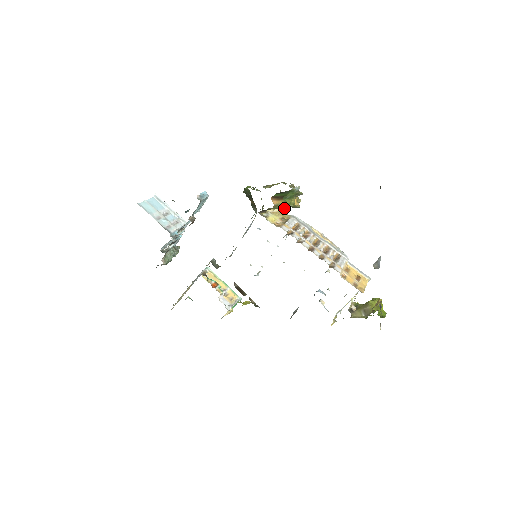
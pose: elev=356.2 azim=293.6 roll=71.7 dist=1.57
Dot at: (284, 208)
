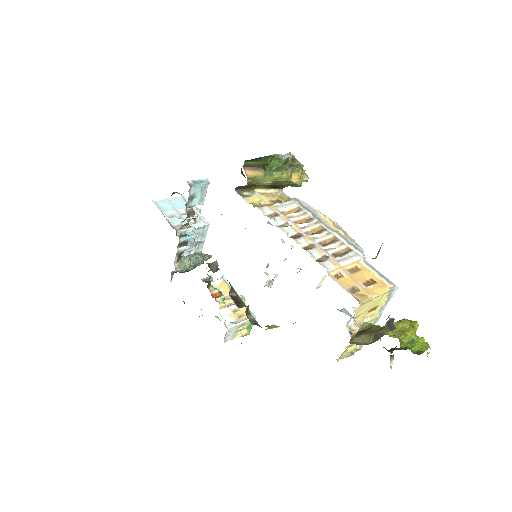
Dot at: (268, 182)
